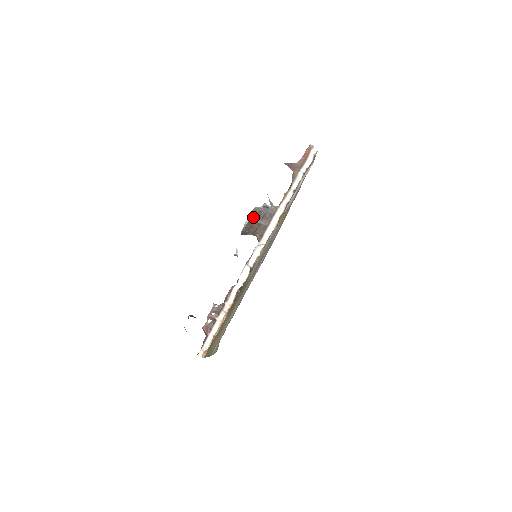
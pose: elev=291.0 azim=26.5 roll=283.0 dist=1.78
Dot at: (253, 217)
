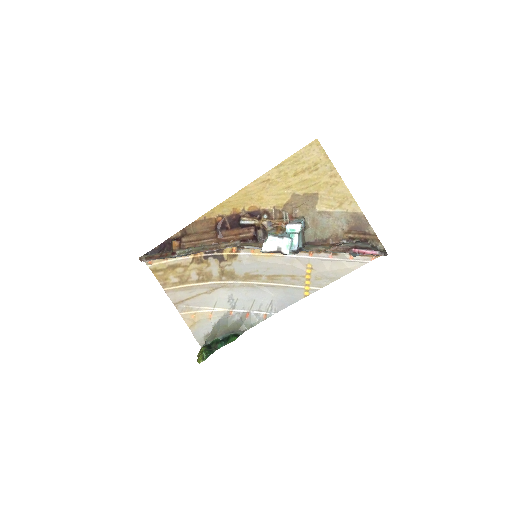
Dot at: (285, 254)
